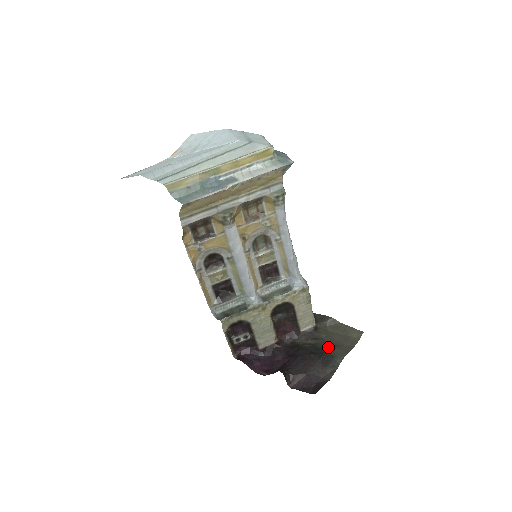
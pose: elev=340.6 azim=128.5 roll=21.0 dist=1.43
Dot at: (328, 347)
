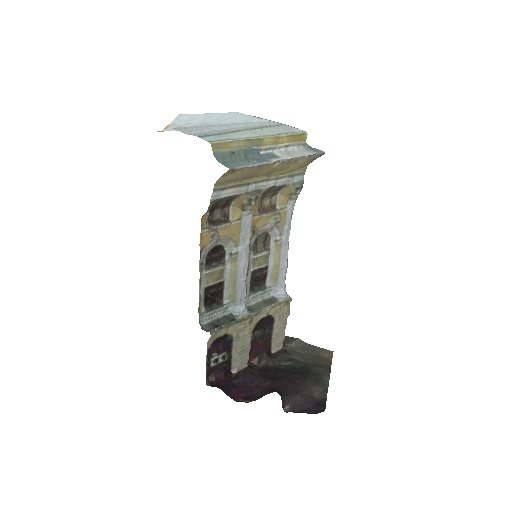
Dot at: (308, 366)
